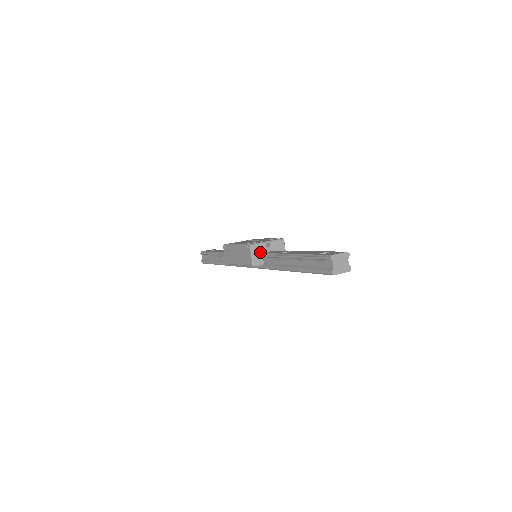
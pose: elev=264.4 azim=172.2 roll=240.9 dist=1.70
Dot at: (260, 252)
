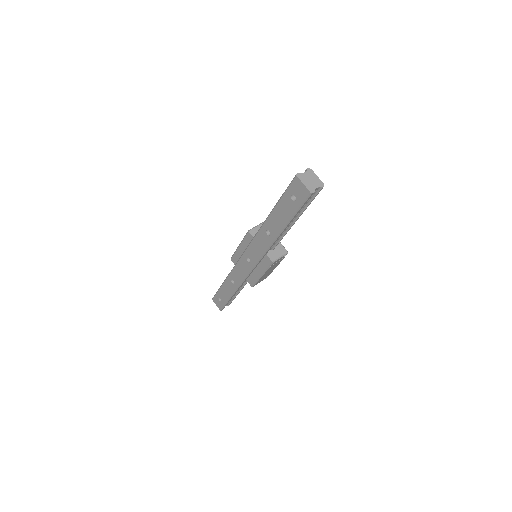
Dot at: occluded
